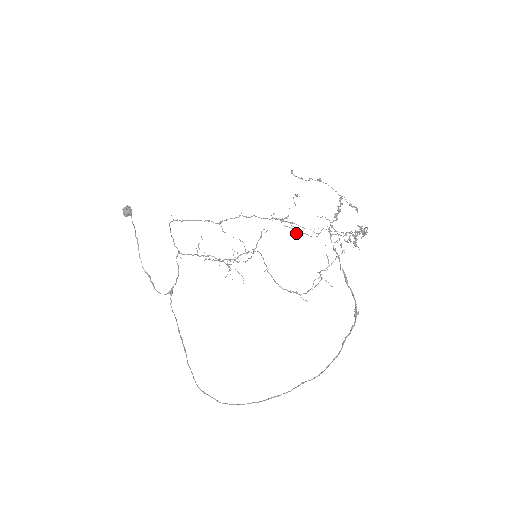
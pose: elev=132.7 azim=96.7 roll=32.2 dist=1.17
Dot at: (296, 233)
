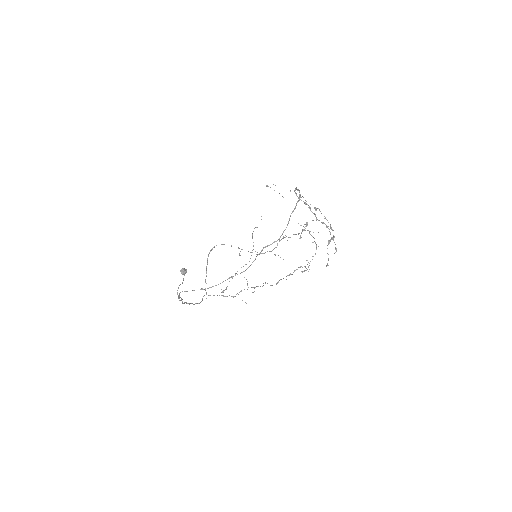
Dot at: occluded
